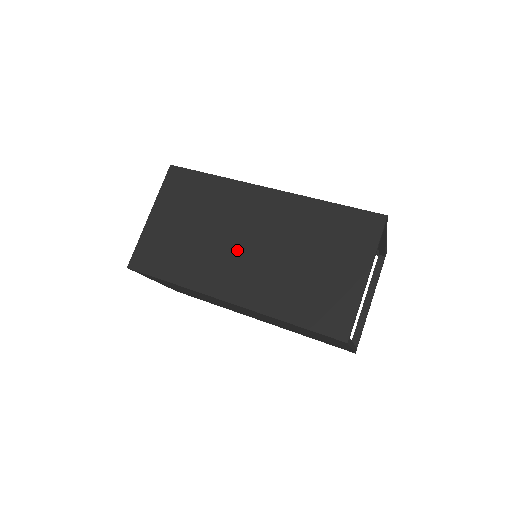
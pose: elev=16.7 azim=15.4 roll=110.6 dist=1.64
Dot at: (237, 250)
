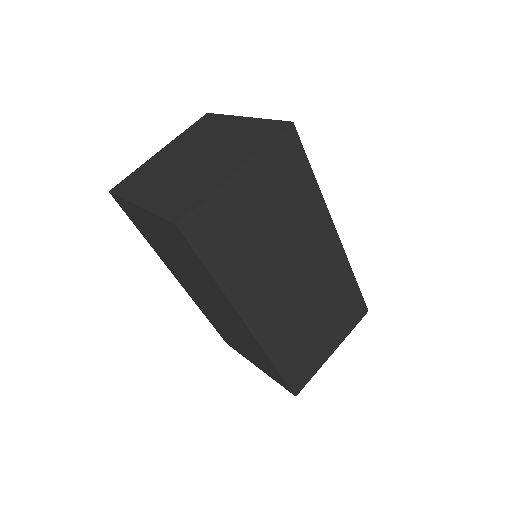
Dot at: (284, 279)
